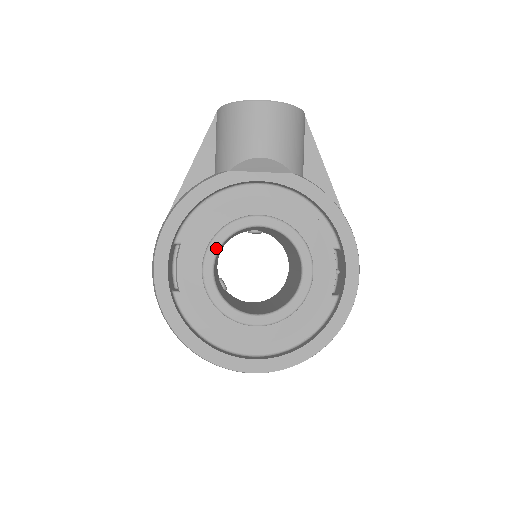
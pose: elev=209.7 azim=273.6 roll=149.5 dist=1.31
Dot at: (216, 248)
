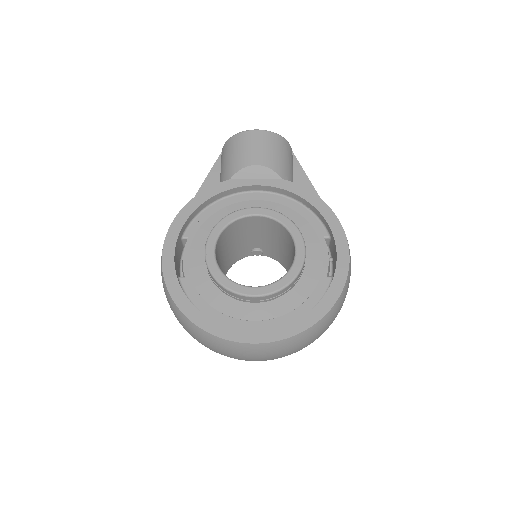
Dot at: (217, 233)
